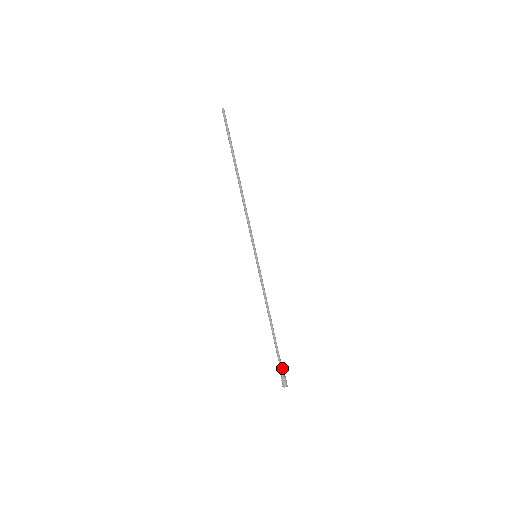
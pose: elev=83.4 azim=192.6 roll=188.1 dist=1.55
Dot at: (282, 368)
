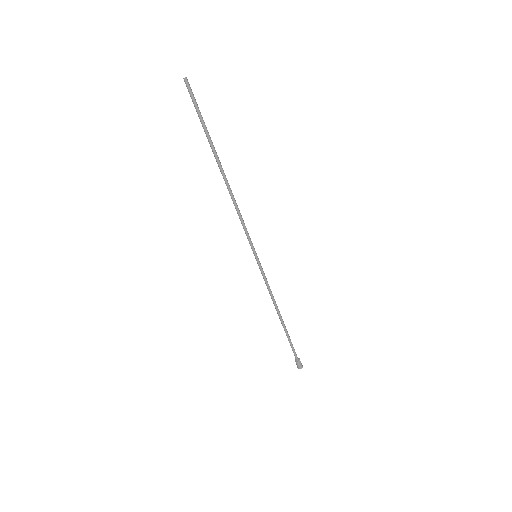
Dot at: occluded
